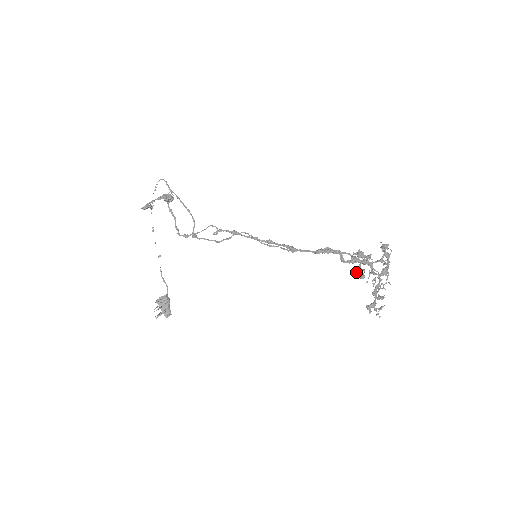
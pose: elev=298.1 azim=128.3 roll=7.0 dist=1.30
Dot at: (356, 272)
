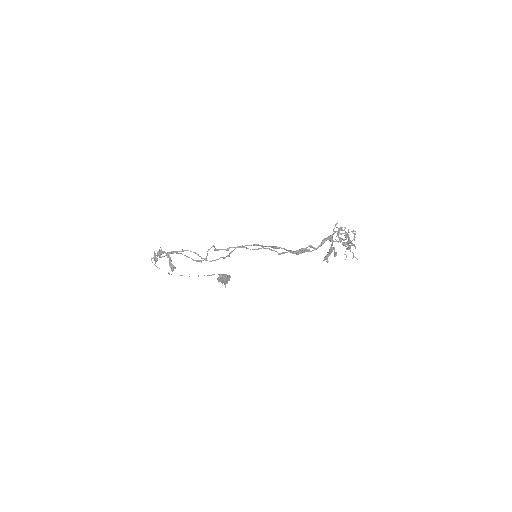
Dot at: occluded
